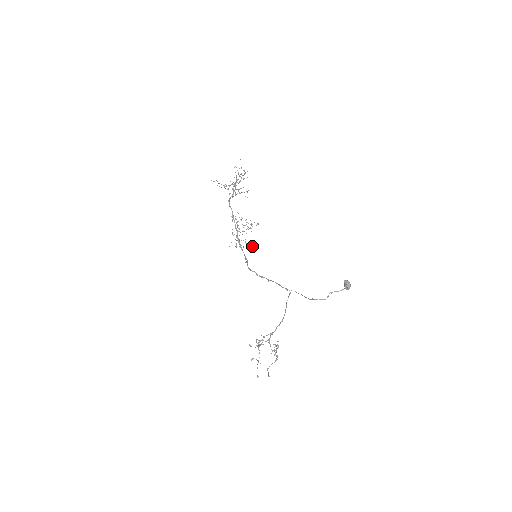
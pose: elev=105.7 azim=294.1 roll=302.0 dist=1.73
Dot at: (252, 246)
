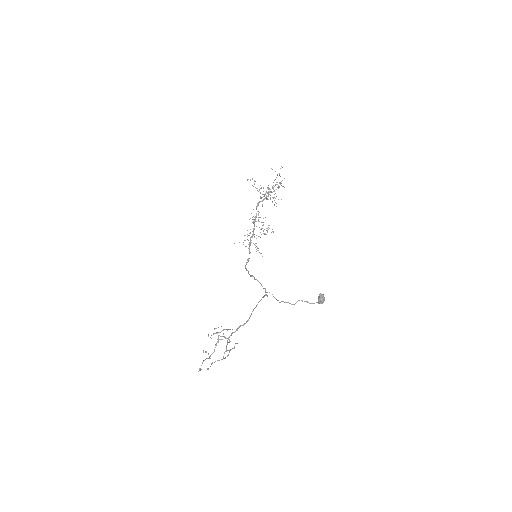
Dot at: (261, 253)
